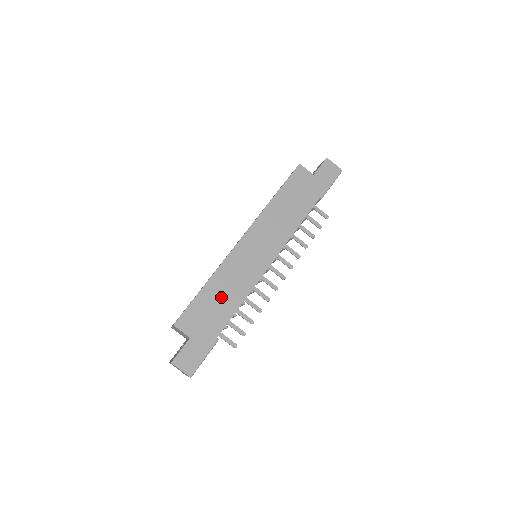
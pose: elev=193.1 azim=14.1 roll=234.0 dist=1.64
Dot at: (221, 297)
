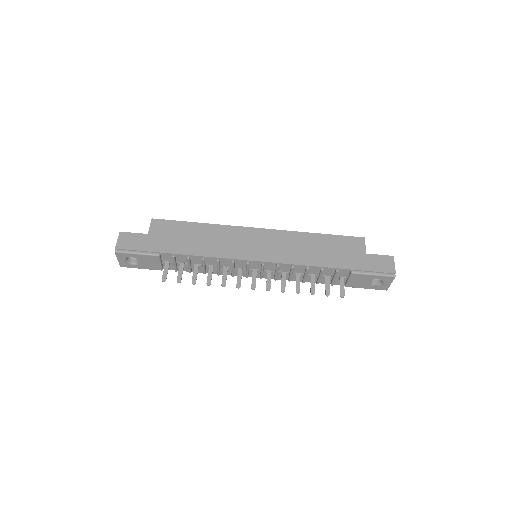
Dot at: (197, 238)
